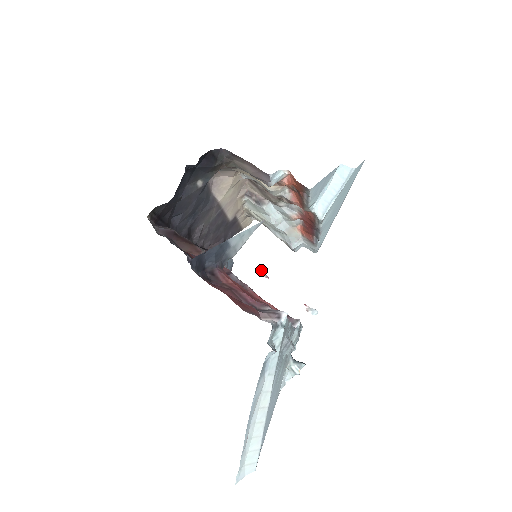
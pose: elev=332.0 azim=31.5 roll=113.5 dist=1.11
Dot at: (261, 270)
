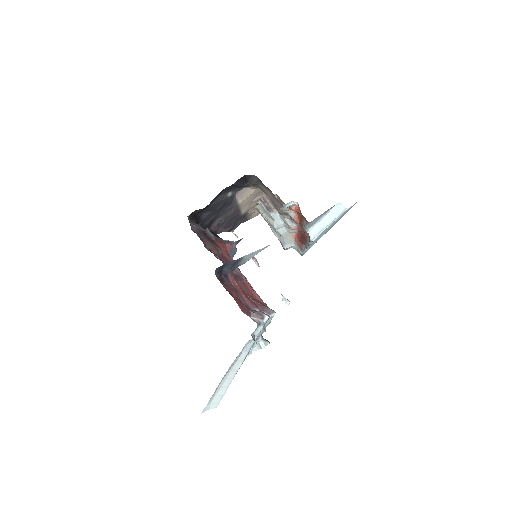
Dot at: (255, 259)
